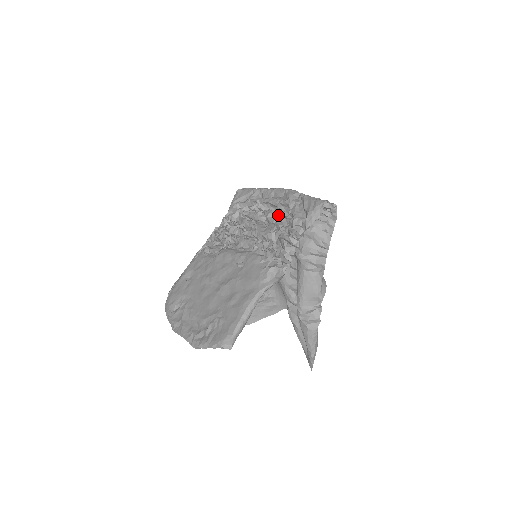
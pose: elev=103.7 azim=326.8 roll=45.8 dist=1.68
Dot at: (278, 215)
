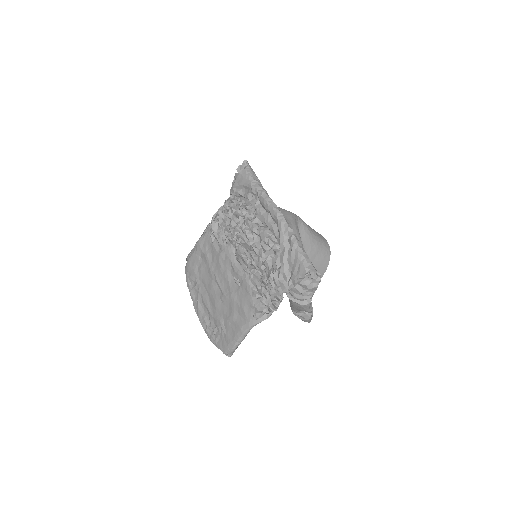
Dot at: (270, 247)
